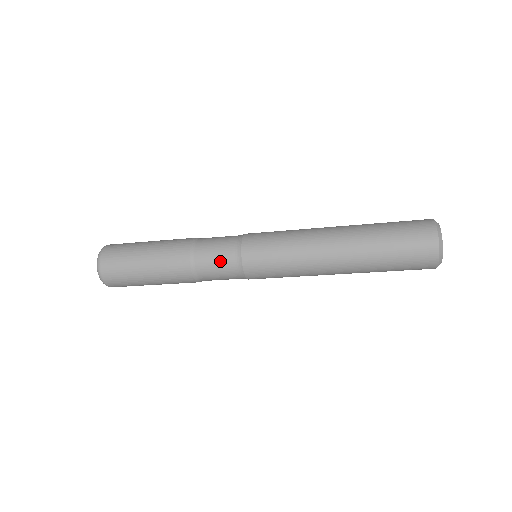
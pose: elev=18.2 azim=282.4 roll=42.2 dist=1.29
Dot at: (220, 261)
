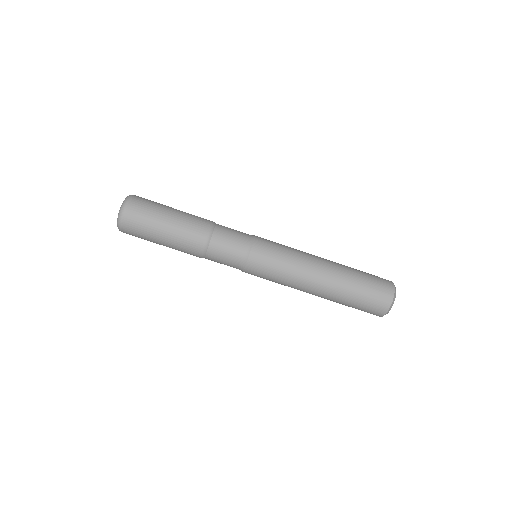
Dot at: (235, 239)
